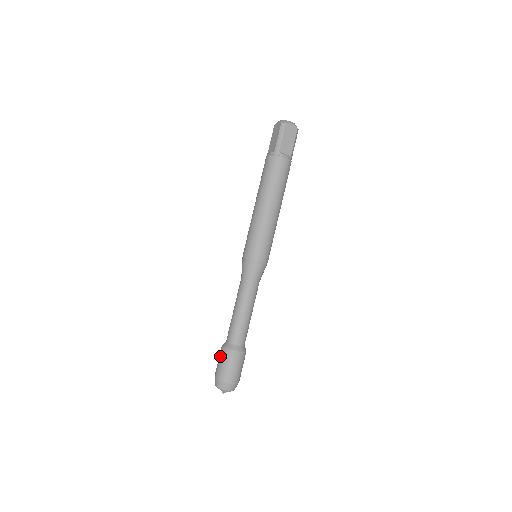
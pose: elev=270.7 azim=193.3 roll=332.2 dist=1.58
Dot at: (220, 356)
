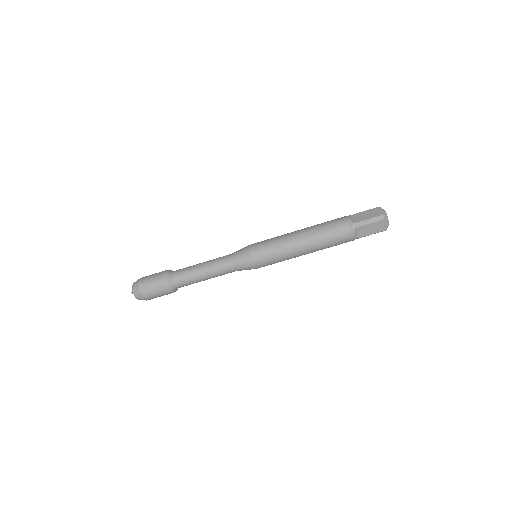
Dot at: (158, 275)
